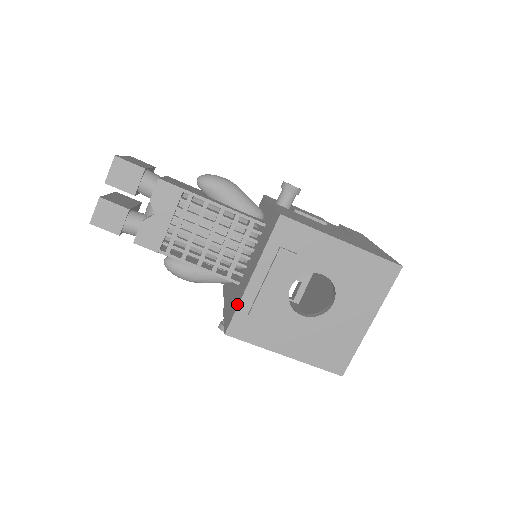
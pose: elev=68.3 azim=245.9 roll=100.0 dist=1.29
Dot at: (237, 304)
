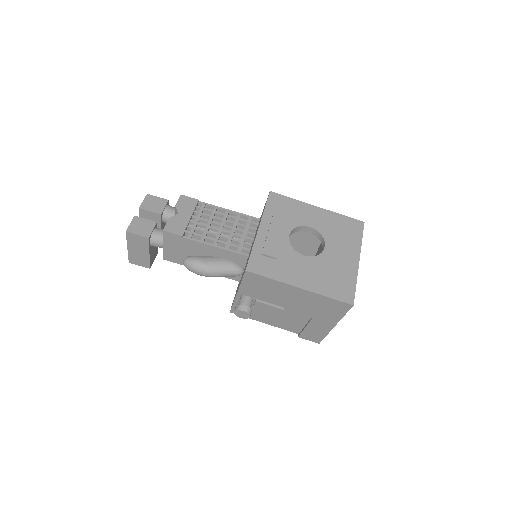
Dot at: (251, 250)
